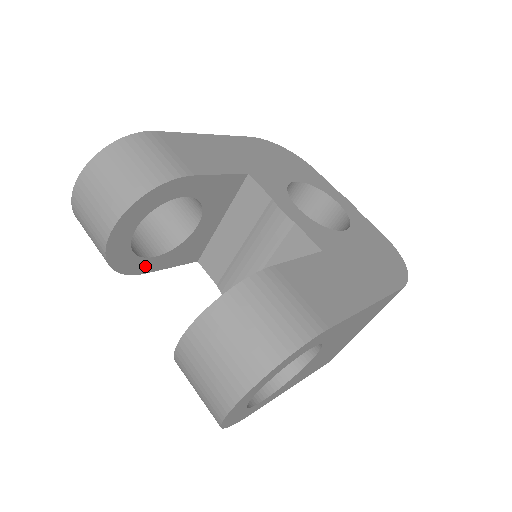
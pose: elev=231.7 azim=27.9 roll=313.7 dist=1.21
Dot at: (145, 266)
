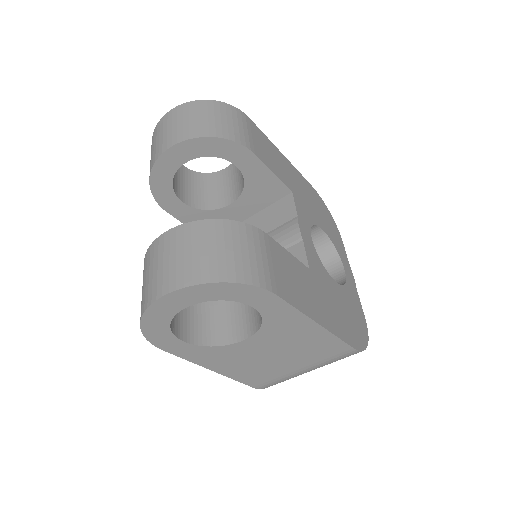
Dot at: (171, 204)
